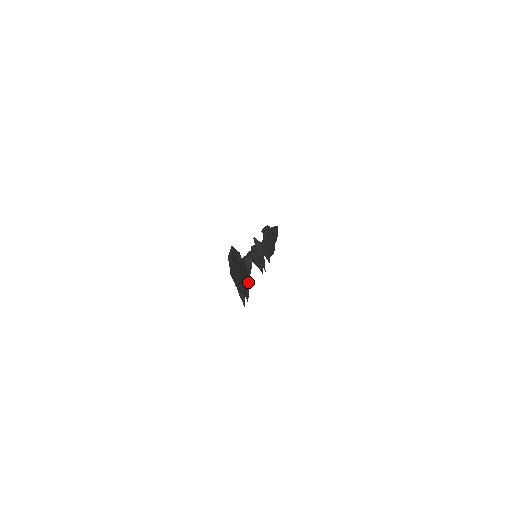
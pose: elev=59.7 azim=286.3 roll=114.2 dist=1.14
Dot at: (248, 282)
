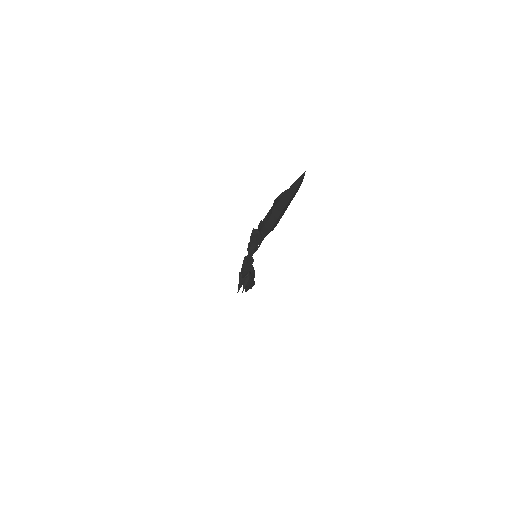
Dot at: occluded
